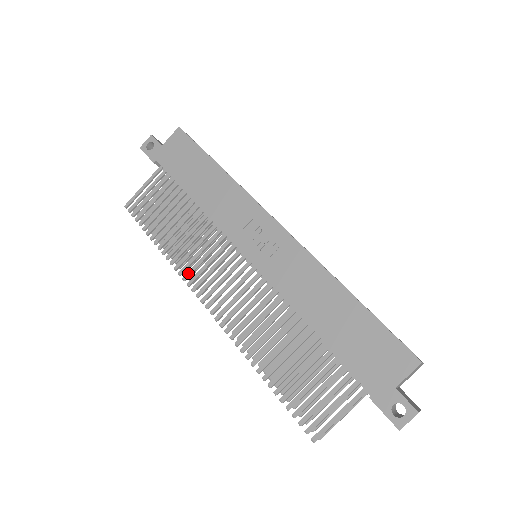
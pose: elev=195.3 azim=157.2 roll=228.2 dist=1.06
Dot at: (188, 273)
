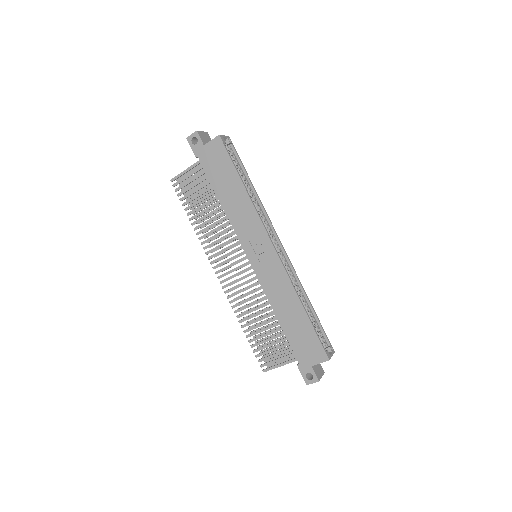
Dot at: (210, 251)
